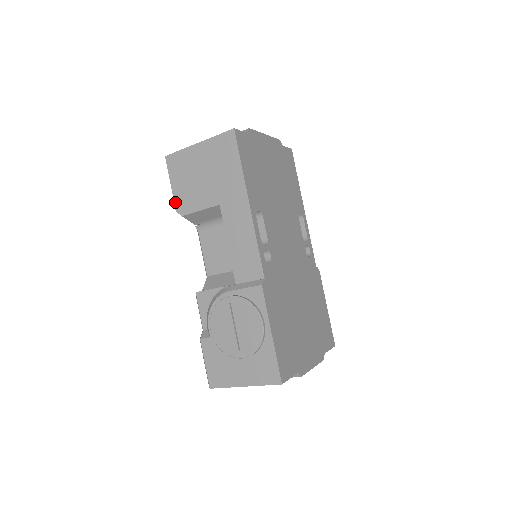
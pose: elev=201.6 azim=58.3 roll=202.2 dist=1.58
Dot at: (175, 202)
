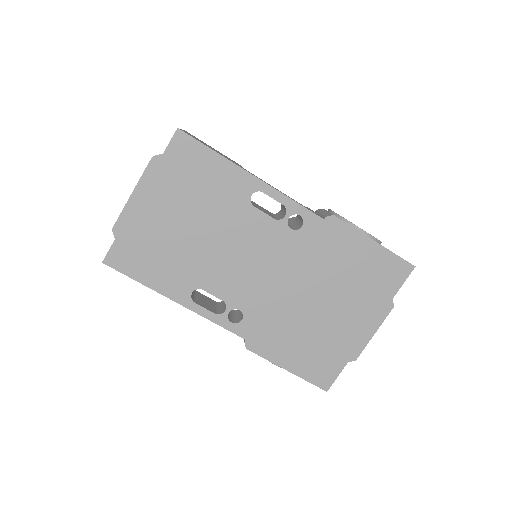
Dot at: occluded
